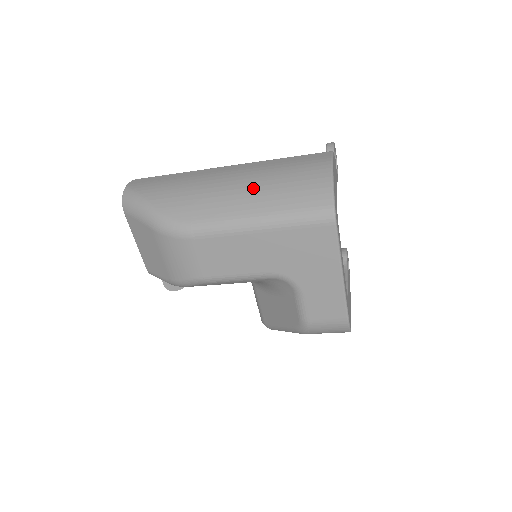
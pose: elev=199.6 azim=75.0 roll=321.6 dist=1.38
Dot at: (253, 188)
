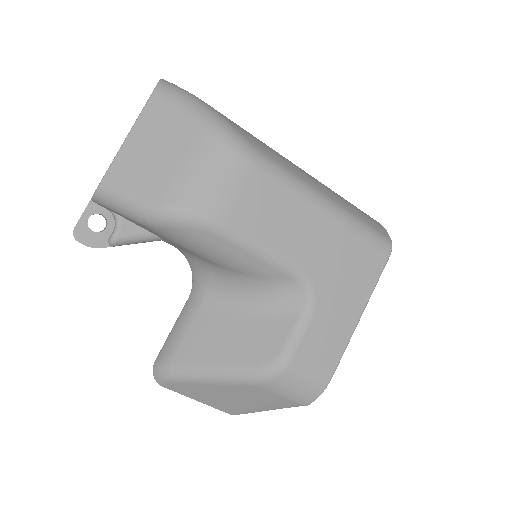
Dot at: occluded
